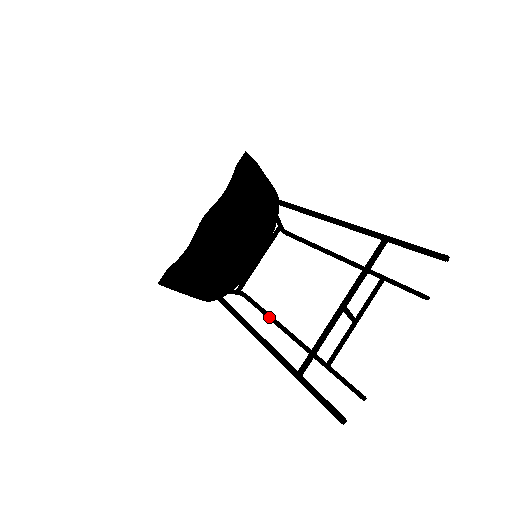
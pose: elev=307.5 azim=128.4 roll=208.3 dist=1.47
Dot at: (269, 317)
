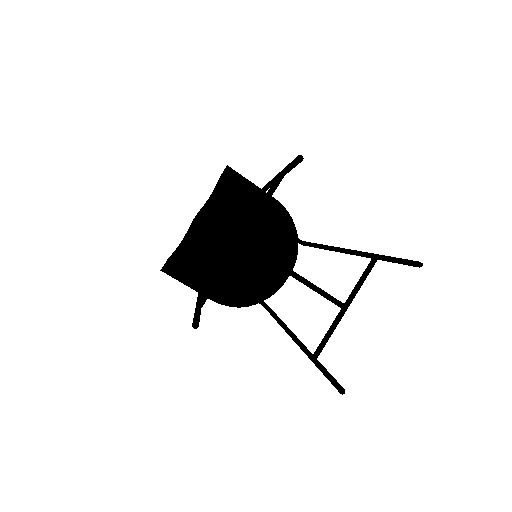
Dot at: (275, 318)
